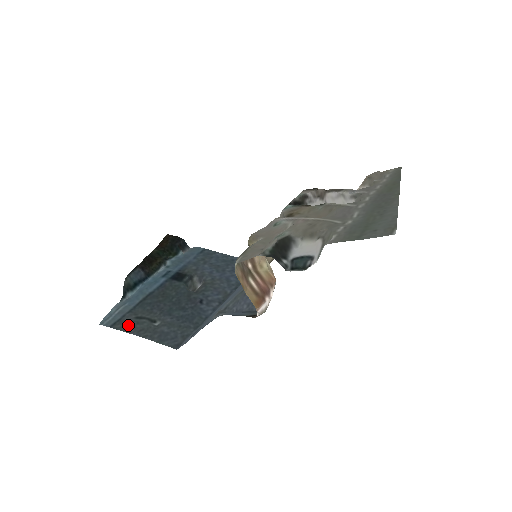
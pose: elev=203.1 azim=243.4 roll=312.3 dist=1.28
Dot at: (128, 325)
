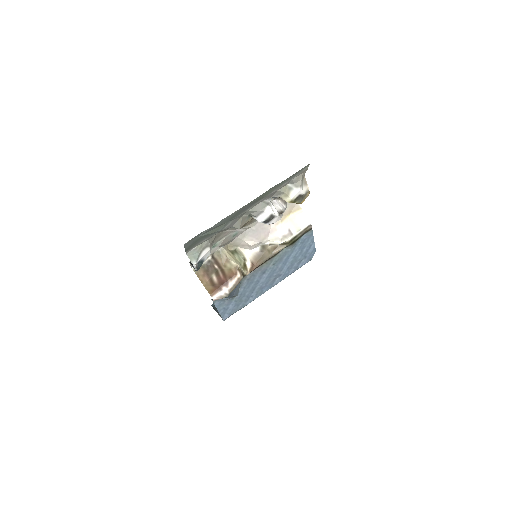
Dot at: occluded
